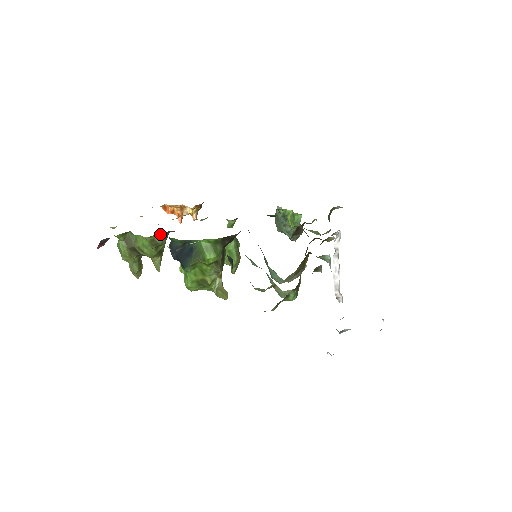
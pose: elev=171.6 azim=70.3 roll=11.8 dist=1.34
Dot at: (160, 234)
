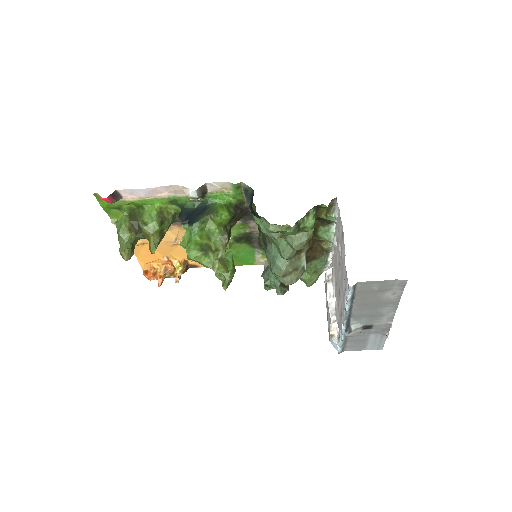
Dot at: (169, 211)
